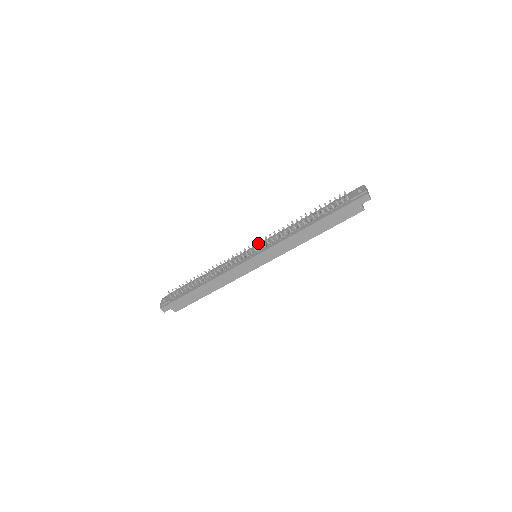
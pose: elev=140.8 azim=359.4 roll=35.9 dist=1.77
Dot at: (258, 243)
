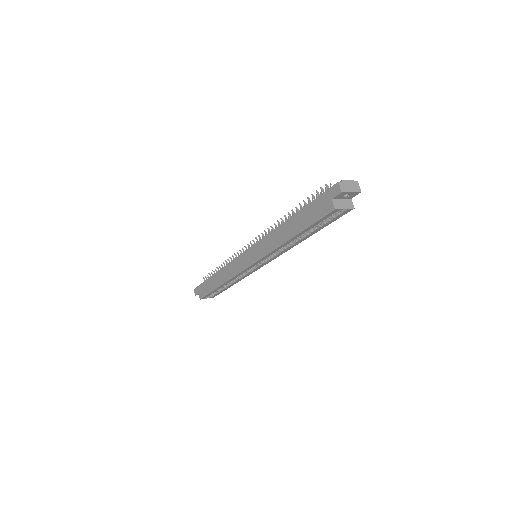
Dot at: occluded
